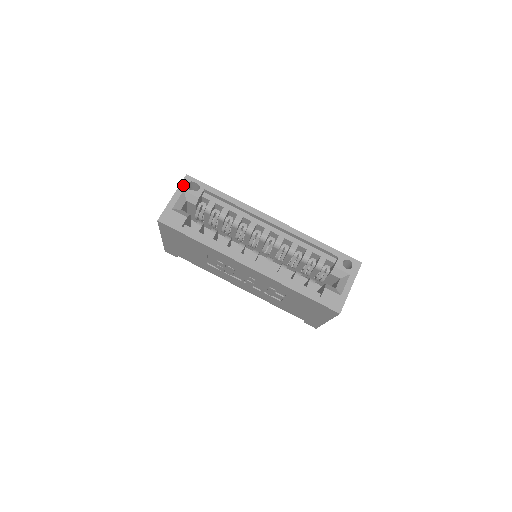
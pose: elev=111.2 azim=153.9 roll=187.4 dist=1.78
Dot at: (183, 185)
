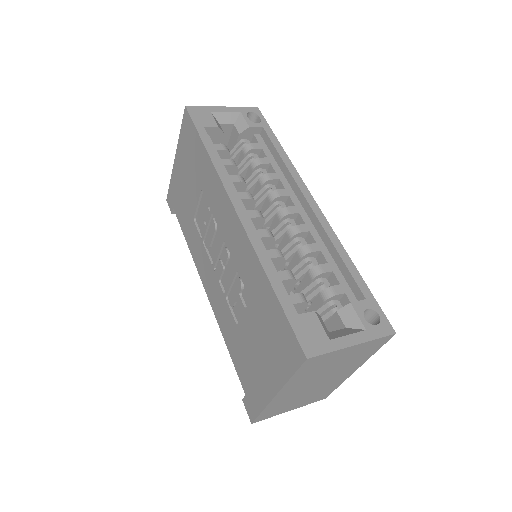
Dot at: (245, 109)
